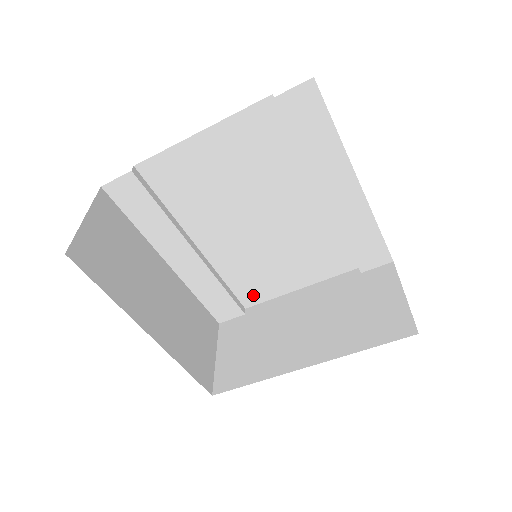
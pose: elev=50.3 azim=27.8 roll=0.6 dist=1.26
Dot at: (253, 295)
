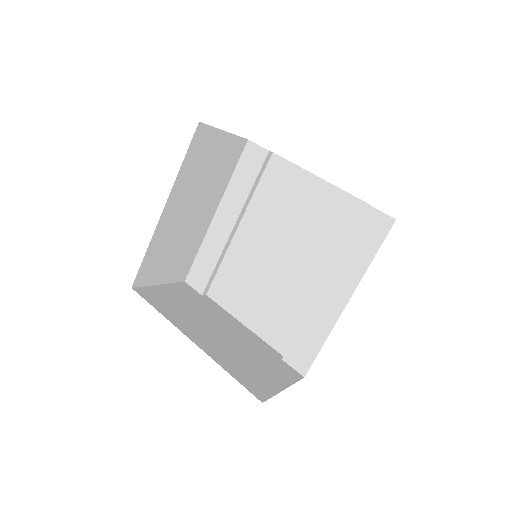
Dot at: (220, 293)
